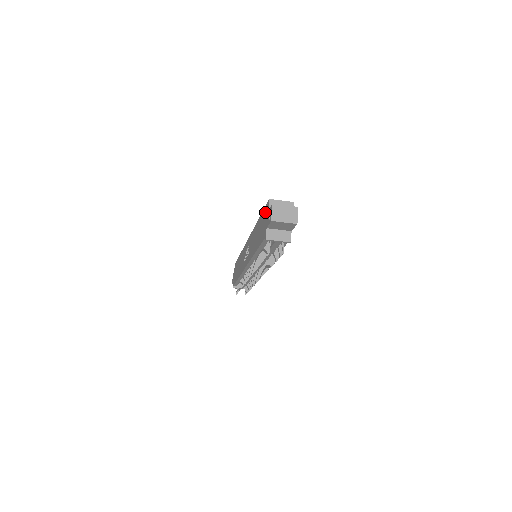
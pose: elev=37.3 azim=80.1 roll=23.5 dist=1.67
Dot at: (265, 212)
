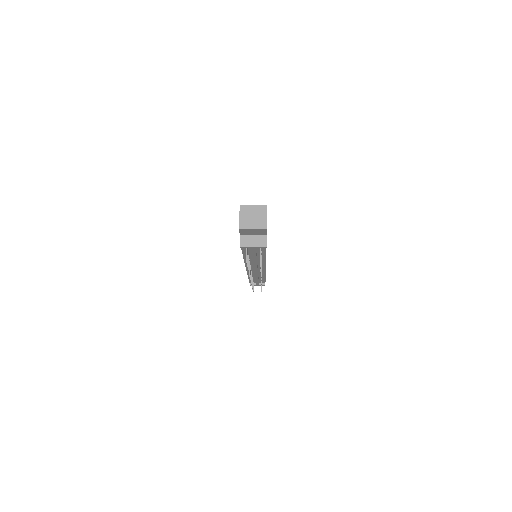
Dot at: occluded
